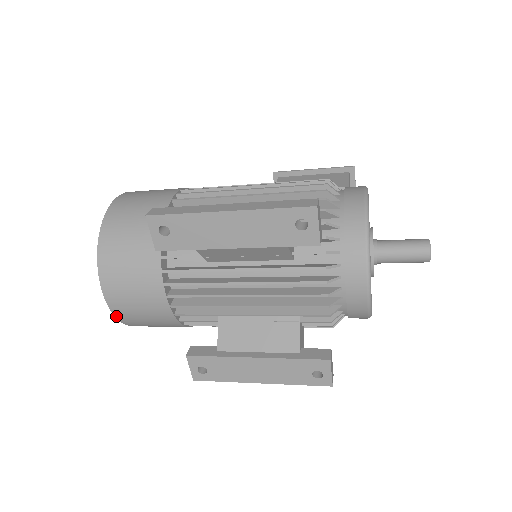
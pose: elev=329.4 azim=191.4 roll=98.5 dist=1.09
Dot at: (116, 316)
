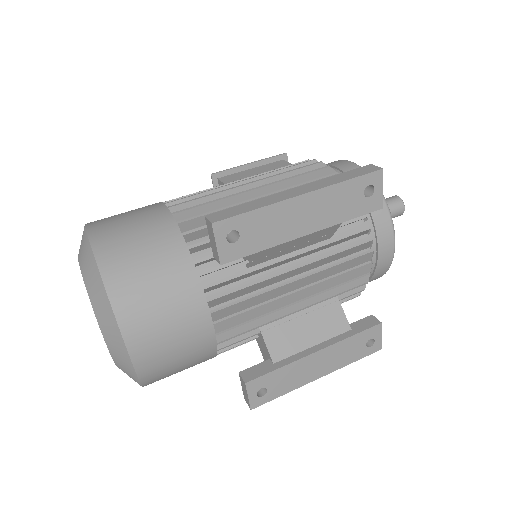
Dot at: (140, 377)
